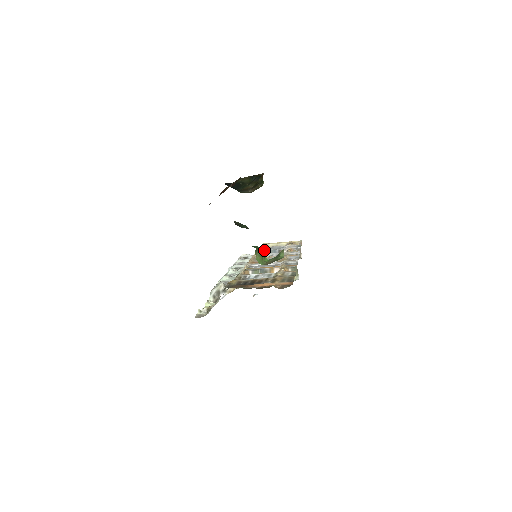
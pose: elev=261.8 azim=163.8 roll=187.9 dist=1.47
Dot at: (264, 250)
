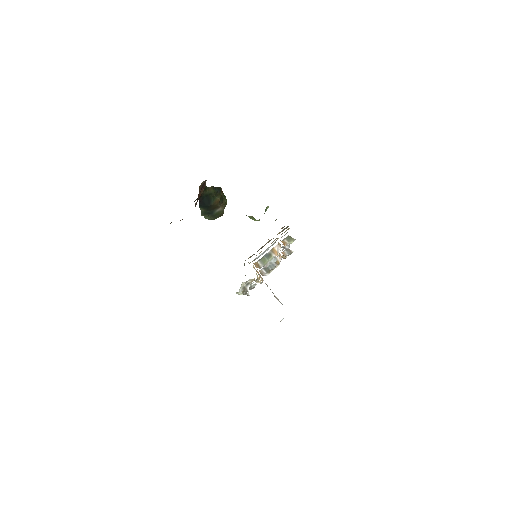
Dot at: (262, 268)
